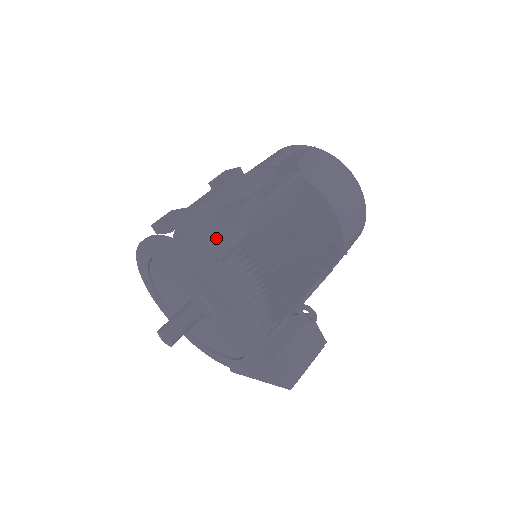
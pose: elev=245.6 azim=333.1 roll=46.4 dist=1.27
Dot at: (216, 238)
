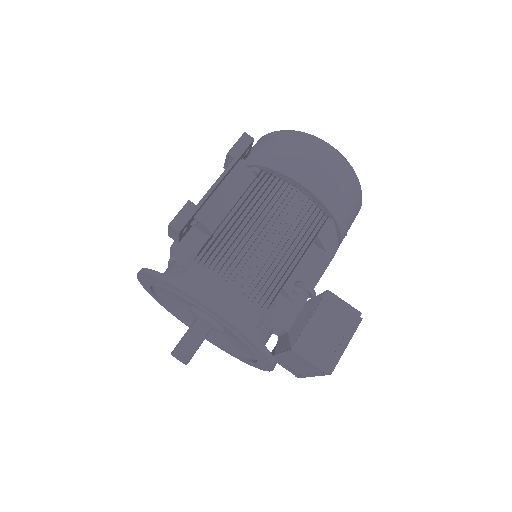
Dot at: (183, 253)
